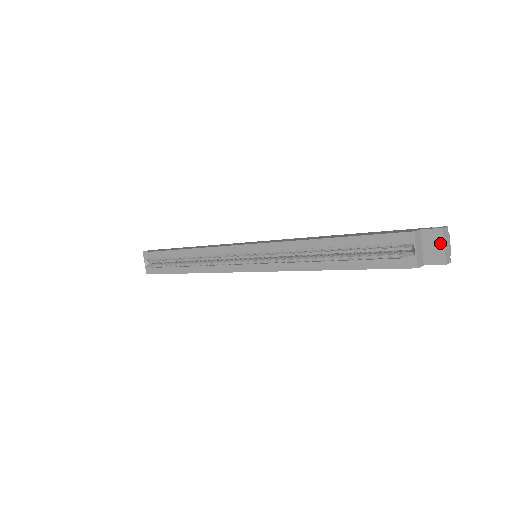
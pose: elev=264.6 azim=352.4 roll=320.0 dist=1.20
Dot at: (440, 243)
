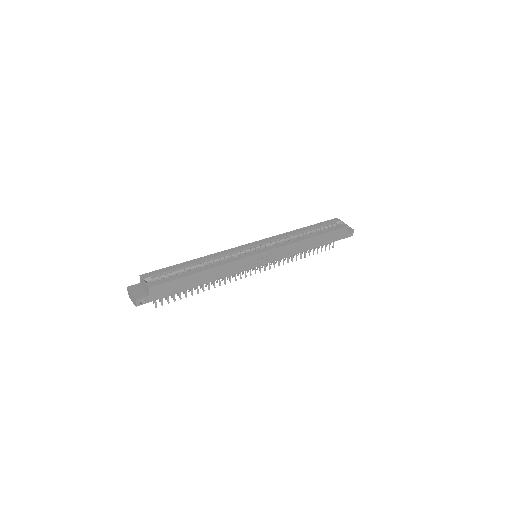
Dot at: occluded
